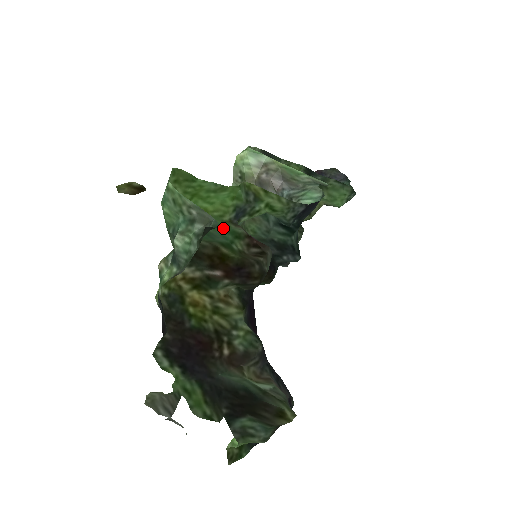
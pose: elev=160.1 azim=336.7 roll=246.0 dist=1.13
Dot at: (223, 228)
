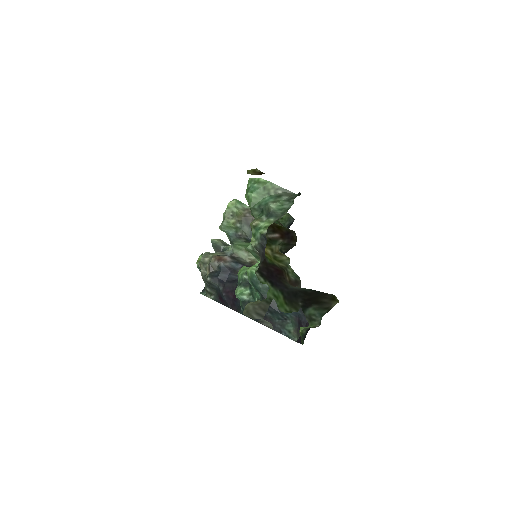
Dot at: occluded
